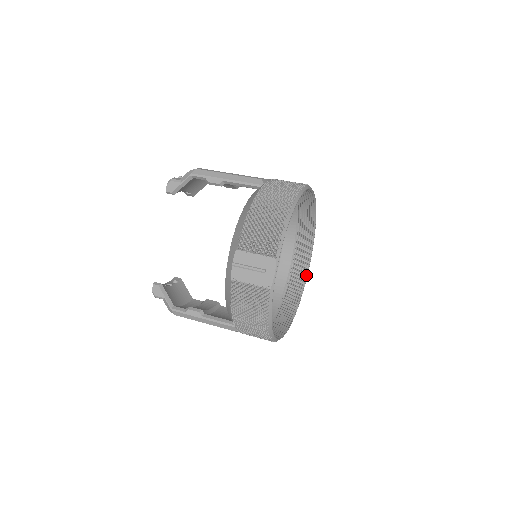
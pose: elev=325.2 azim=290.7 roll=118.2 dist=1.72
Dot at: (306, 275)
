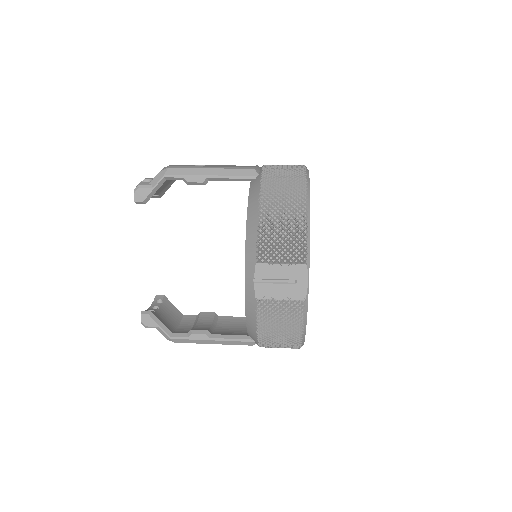
Dot at: occluded
